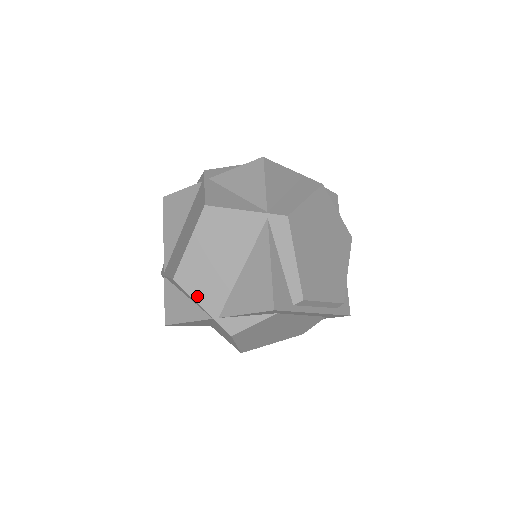
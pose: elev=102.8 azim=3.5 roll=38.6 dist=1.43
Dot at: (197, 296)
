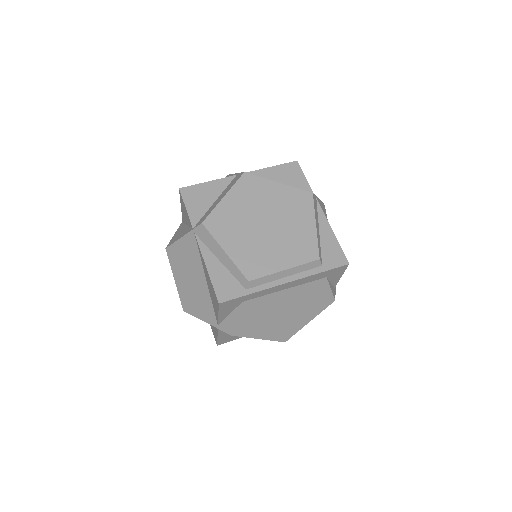
Dot at: (200, 316)
